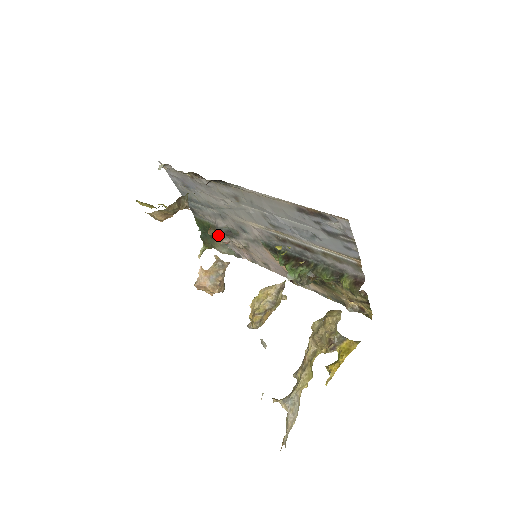
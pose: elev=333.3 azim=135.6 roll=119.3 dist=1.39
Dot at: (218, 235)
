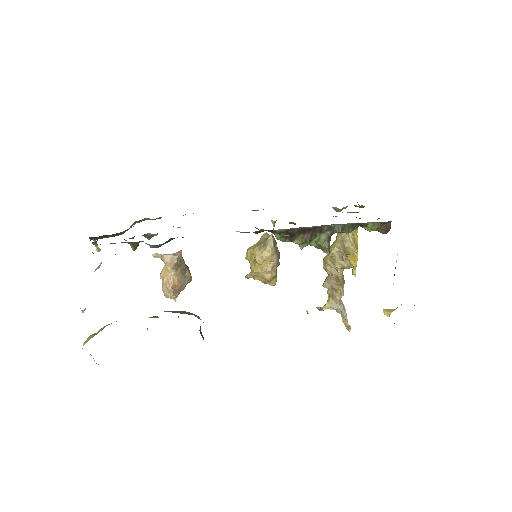
Dot at: occluded
